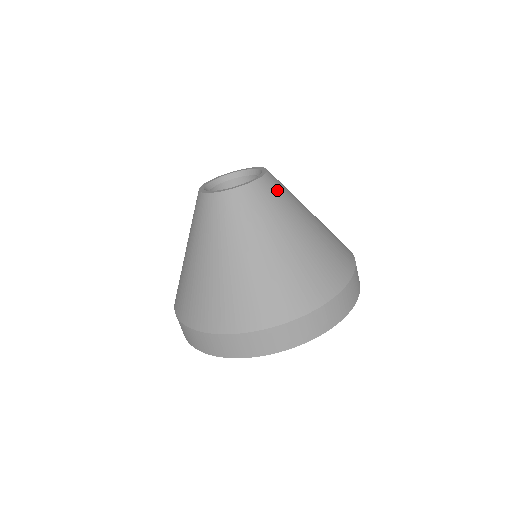
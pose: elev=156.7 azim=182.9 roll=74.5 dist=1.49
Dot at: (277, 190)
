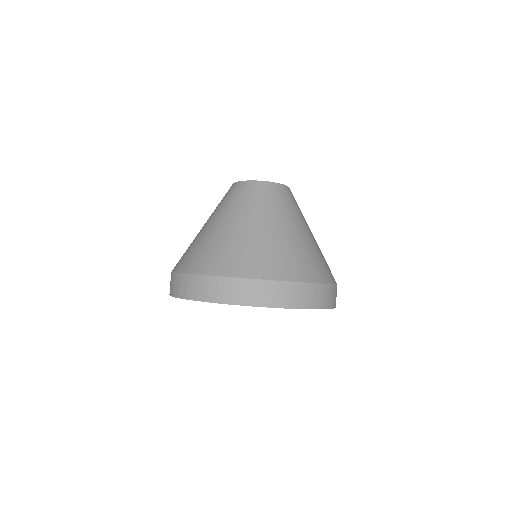
Dot at: (277, 195)
